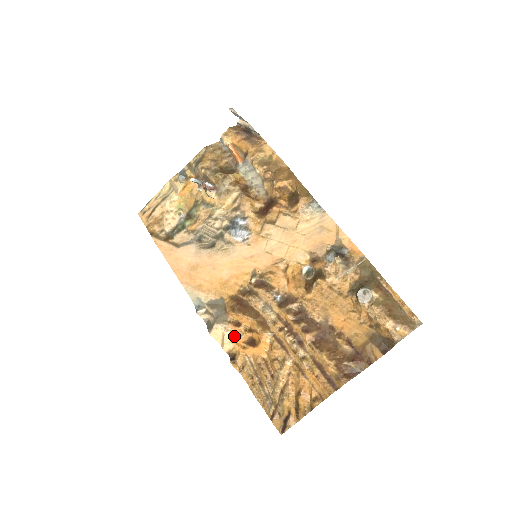
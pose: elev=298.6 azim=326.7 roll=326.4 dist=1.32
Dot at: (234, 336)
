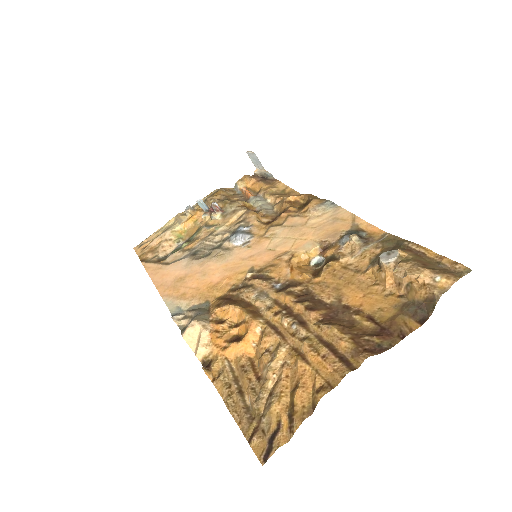
Dot at: (214, 336)
